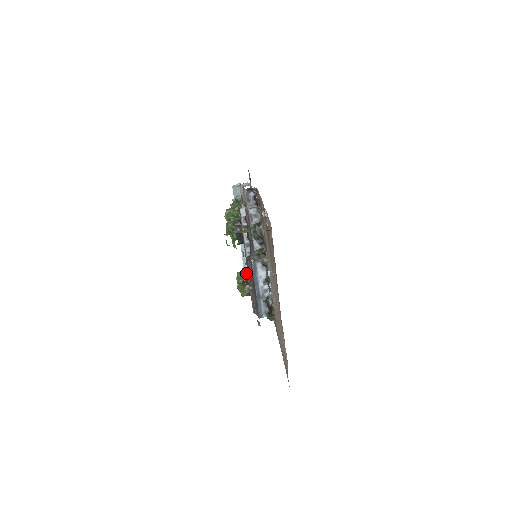
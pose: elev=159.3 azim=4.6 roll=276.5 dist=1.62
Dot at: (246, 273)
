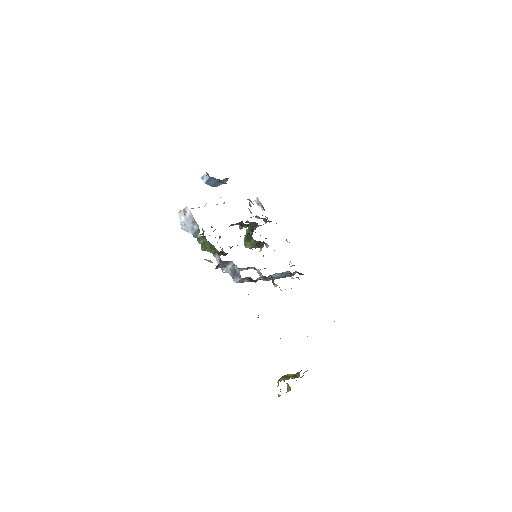
Dot at: (251, 244)
